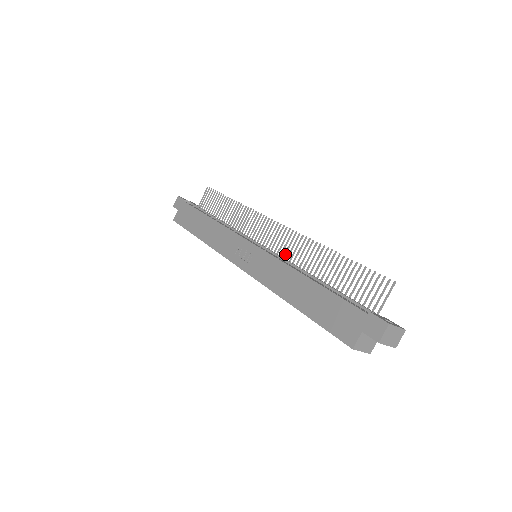
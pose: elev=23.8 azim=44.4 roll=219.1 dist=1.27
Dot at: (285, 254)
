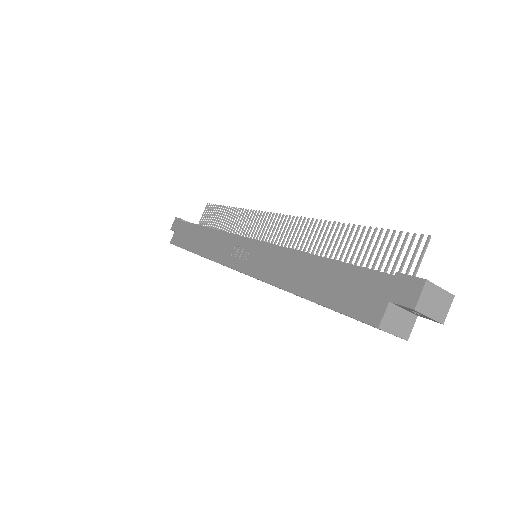
Dot at: (289, 246)
